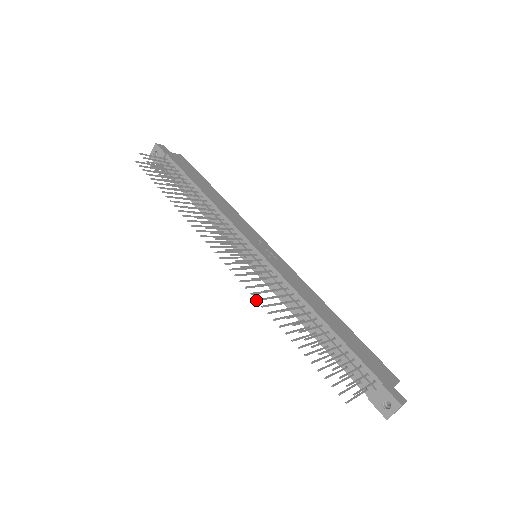
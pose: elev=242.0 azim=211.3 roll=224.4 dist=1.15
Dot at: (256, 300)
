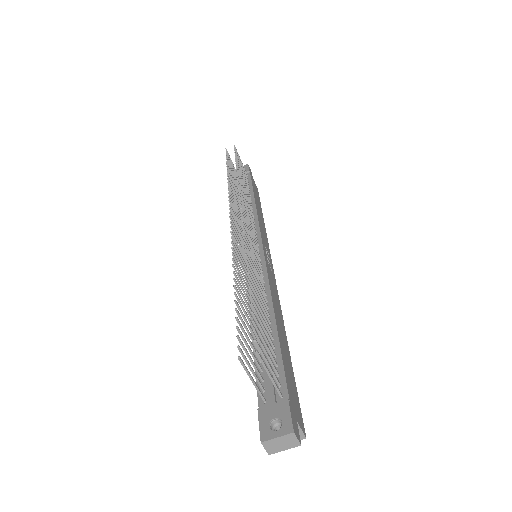
Dot at: occluded
